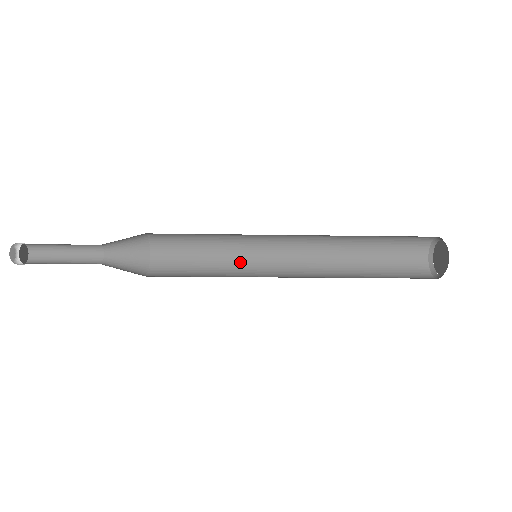
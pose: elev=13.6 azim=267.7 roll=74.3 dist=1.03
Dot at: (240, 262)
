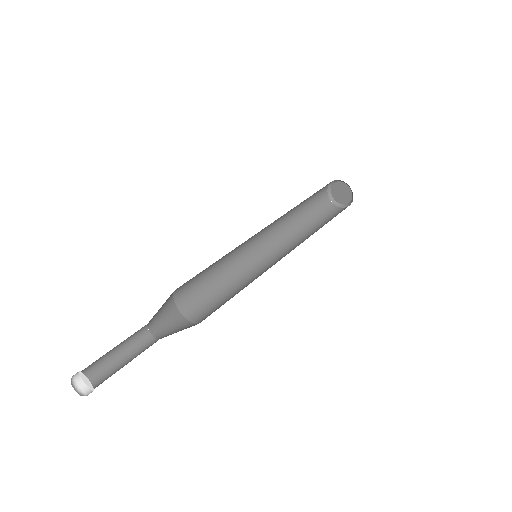
Dot at: (234, 254)
